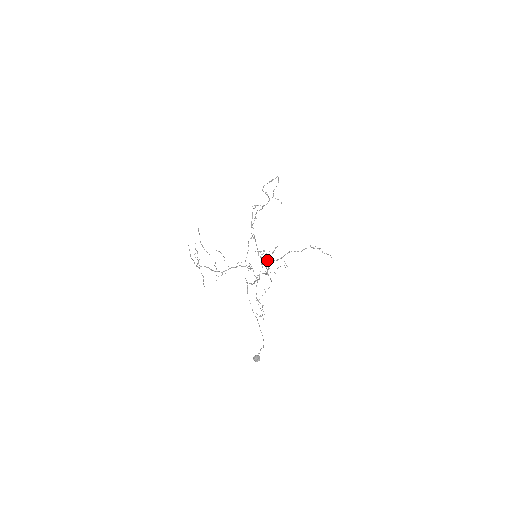
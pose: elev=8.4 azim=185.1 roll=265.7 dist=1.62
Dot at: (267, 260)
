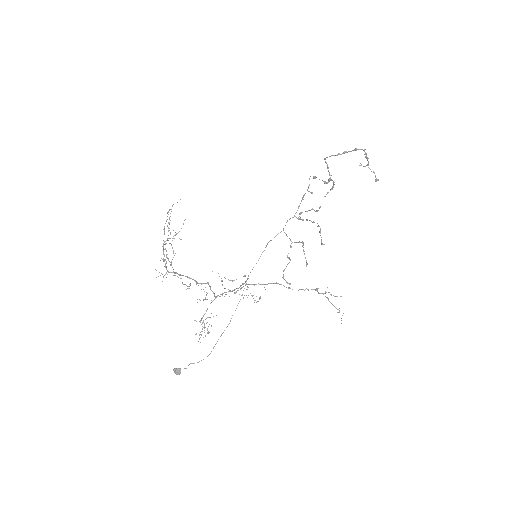
Dot at: (289, 259)
